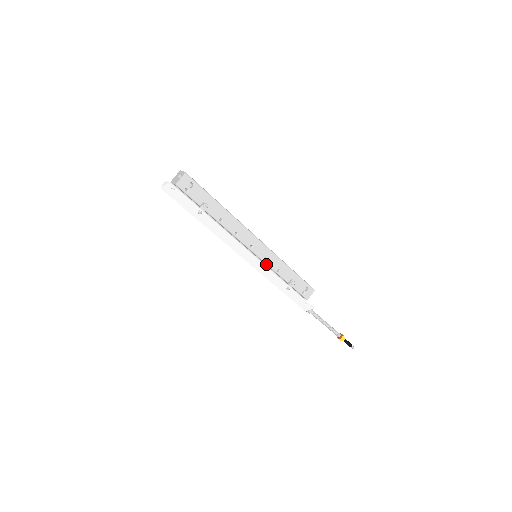
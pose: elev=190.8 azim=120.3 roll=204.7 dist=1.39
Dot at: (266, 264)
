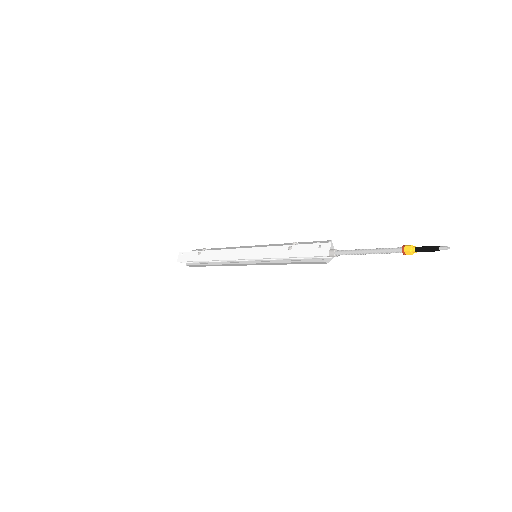
Dot at: occluded
